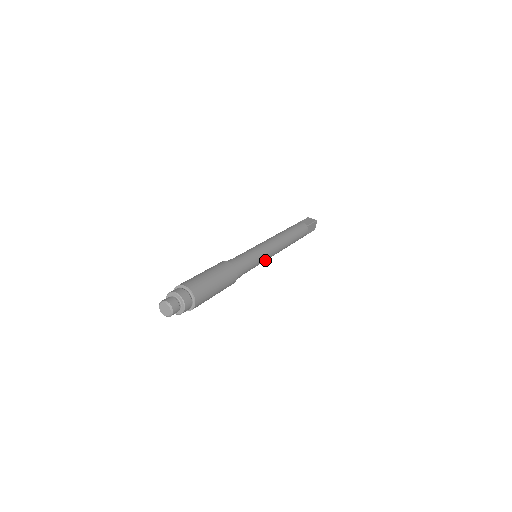
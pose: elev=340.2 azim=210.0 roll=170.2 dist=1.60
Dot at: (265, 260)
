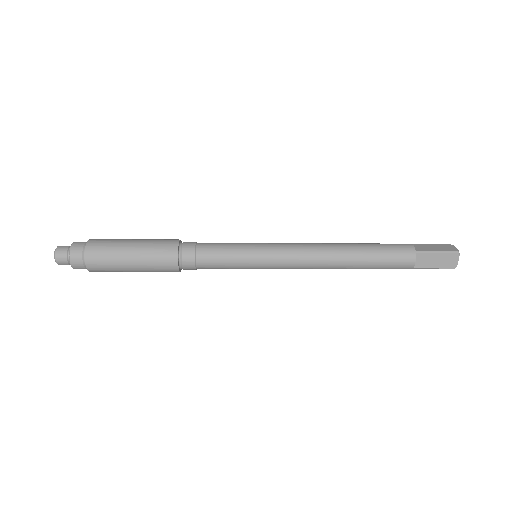
Dot at: (267, 266)
